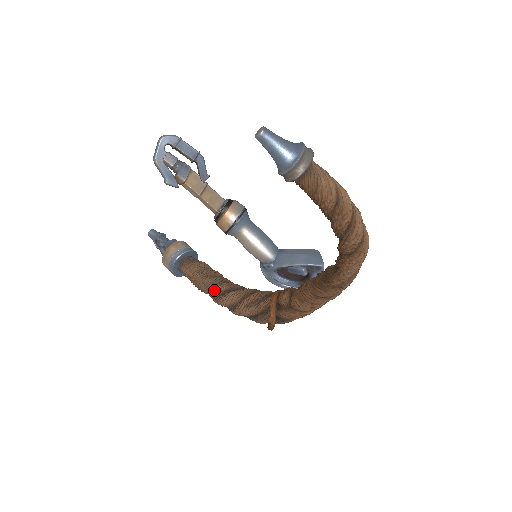
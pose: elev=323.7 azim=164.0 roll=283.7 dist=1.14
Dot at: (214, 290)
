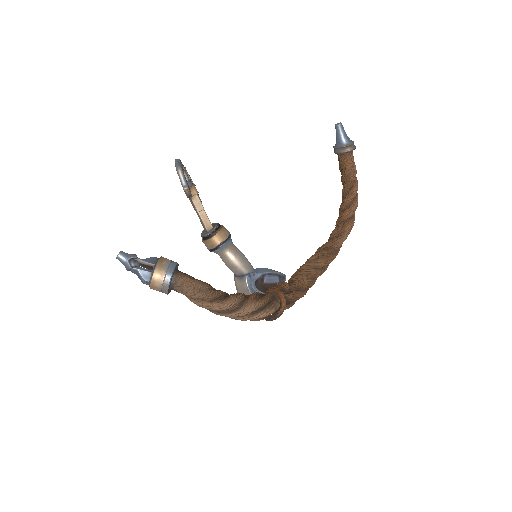
Dot at: (218, 292)
